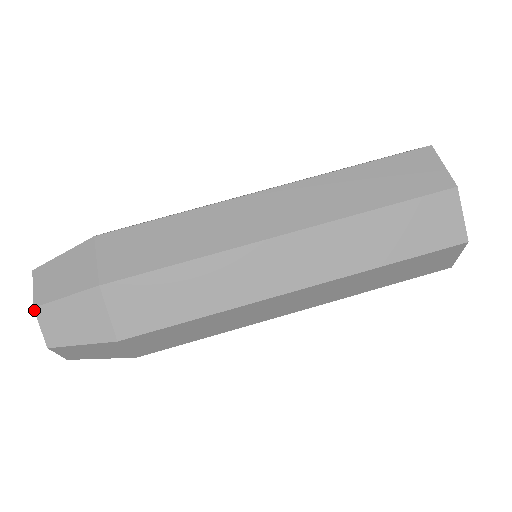
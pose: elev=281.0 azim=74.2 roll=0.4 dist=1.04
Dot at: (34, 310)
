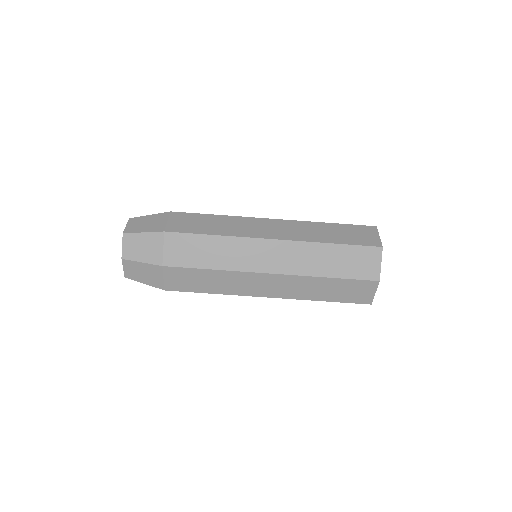
Dot at: (122, 260)
